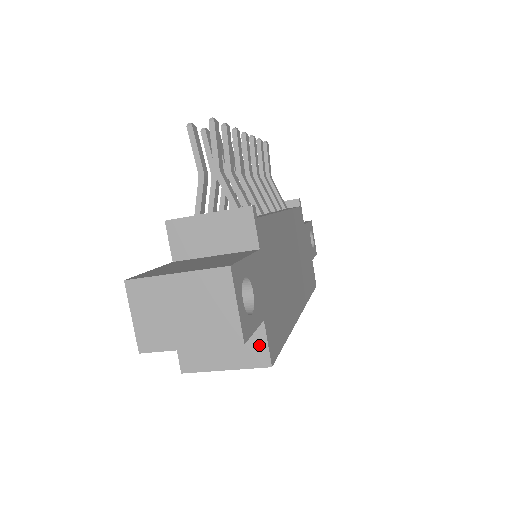
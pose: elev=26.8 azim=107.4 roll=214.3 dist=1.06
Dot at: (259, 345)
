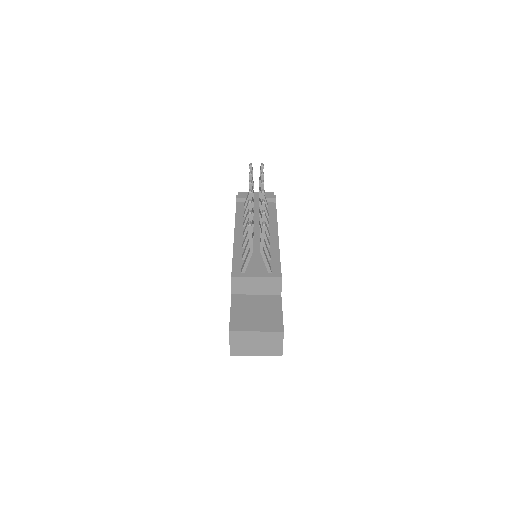
Dot at: occluded
